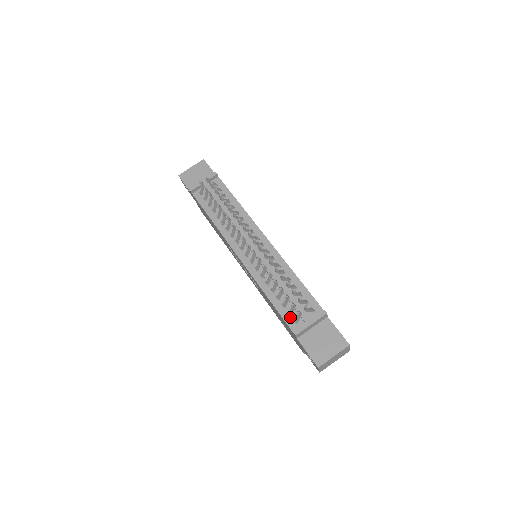
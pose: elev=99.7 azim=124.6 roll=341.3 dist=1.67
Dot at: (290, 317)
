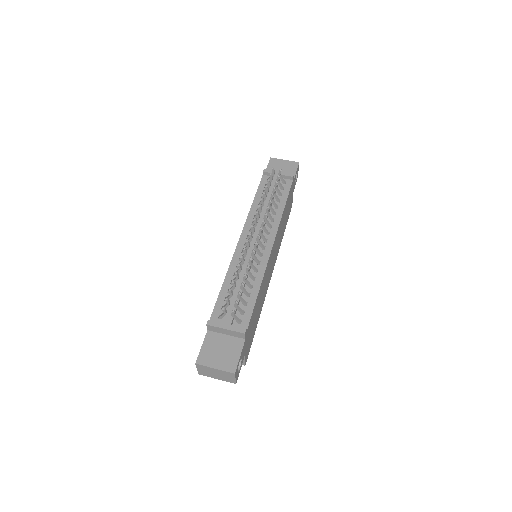
Dot at: (220, 311)
